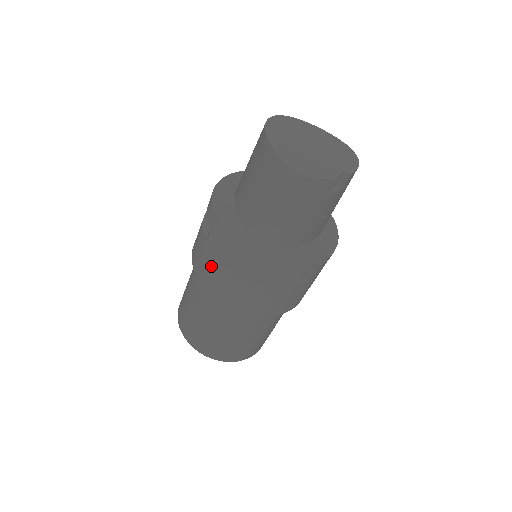
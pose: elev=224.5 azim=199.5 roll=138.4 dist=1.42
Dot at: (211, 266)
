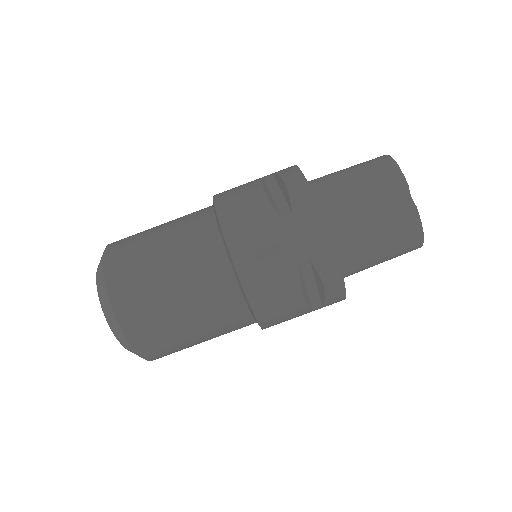
Dot at: occluded
